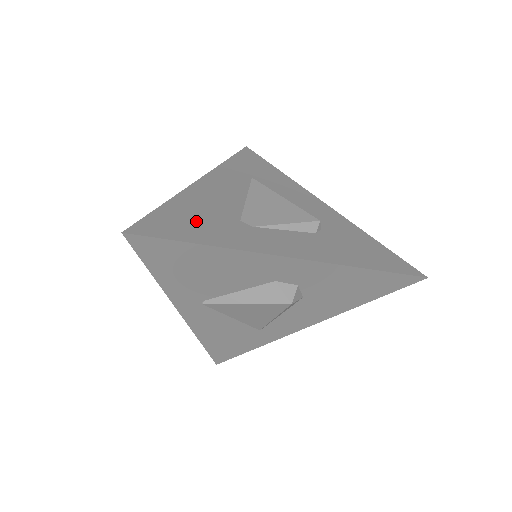
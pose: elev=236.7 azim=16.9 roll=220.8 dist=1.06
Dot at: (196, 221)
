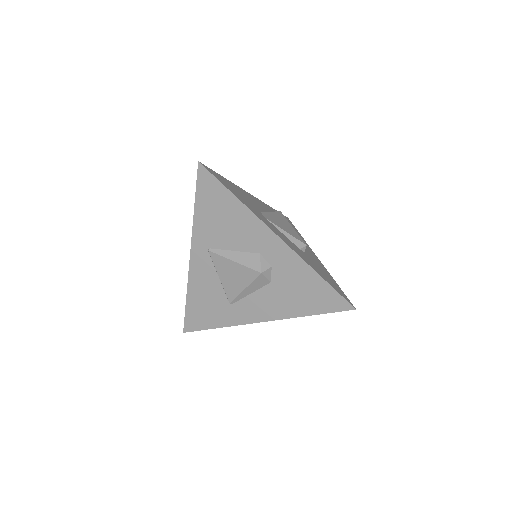
Dot at: (237, 192)
